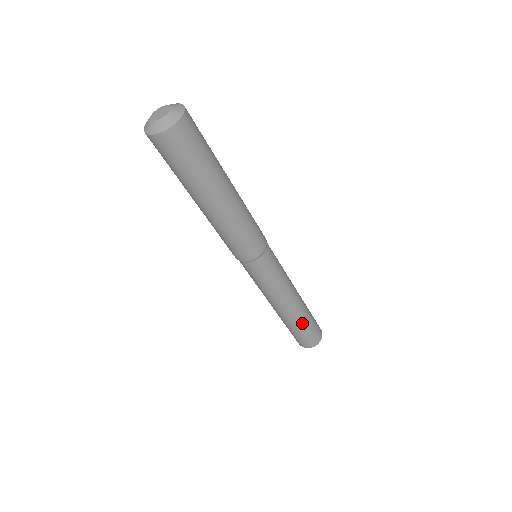
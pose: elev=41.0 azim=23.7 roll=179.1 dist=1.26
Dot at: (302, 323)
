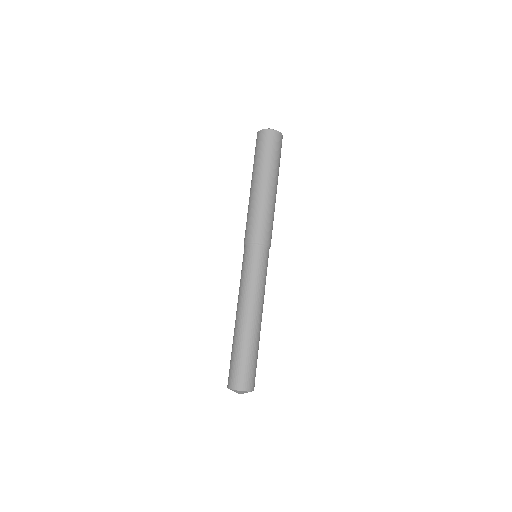
Dot at: (253, 346)
